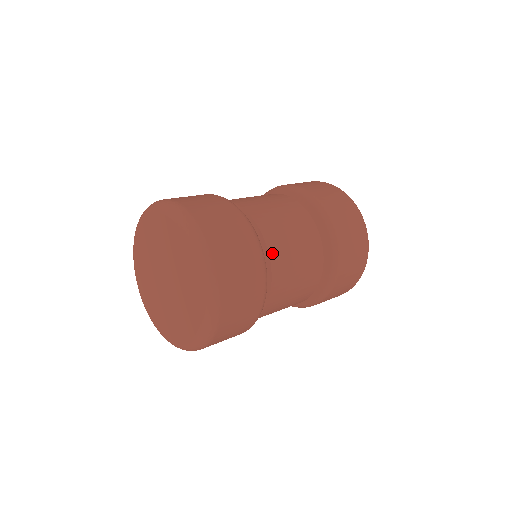
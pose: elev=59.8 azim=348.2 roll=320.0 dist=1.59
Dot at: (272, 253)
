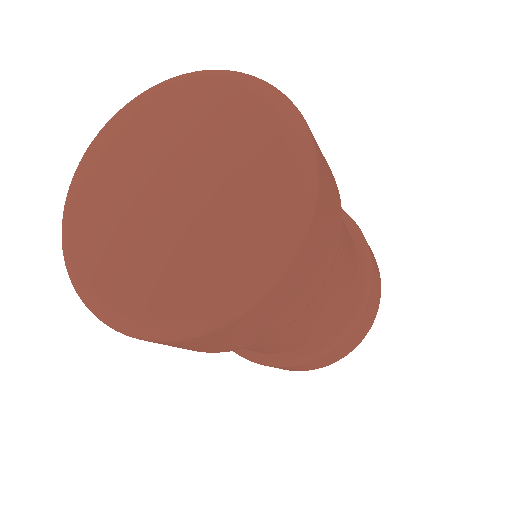
Dot at: occluded
